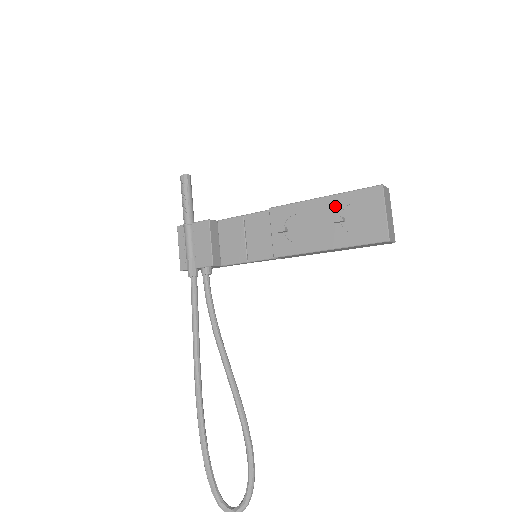
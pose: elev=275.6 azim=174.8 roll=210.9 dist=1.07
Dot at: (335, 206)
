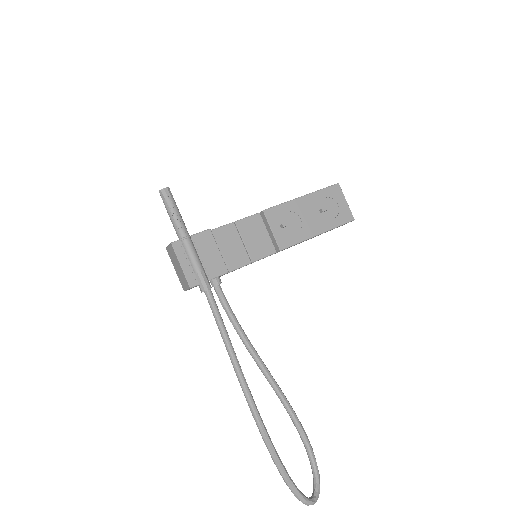
Dot at: (314, 201)
